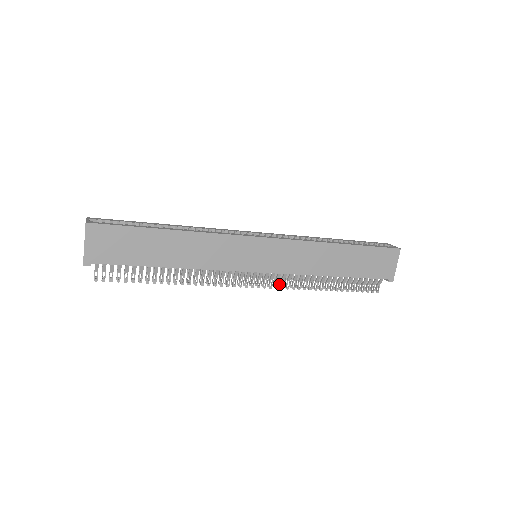
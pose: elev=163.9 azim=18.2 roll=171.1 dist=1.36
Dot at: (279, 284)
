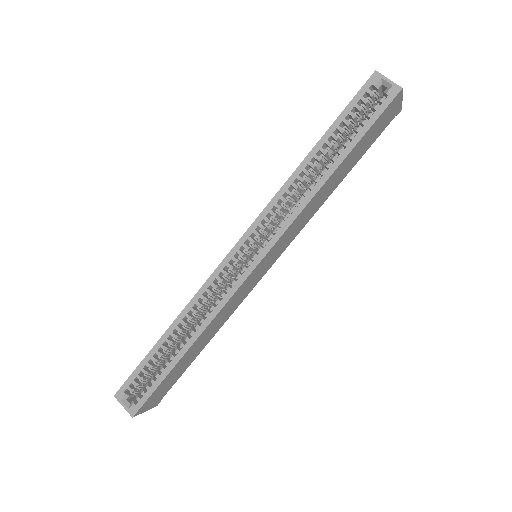
Dot at: occluded
